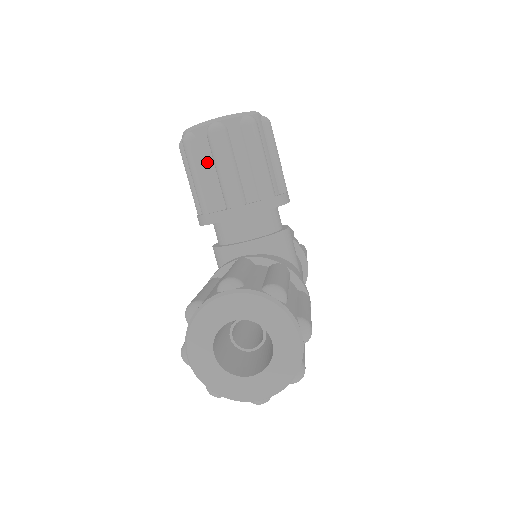
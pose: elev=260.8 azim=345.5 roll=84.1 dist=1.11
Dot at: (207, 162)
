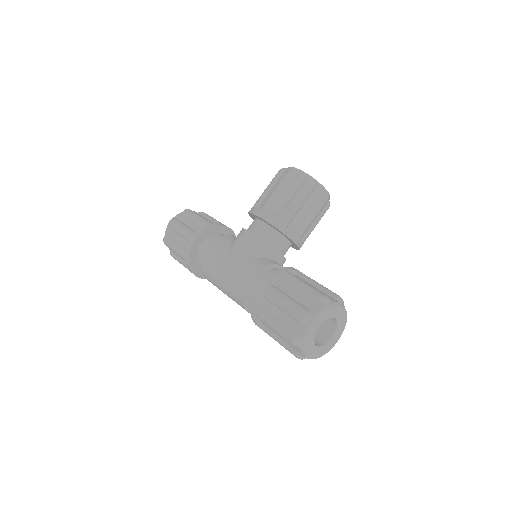
Dot at: (308, 204)
